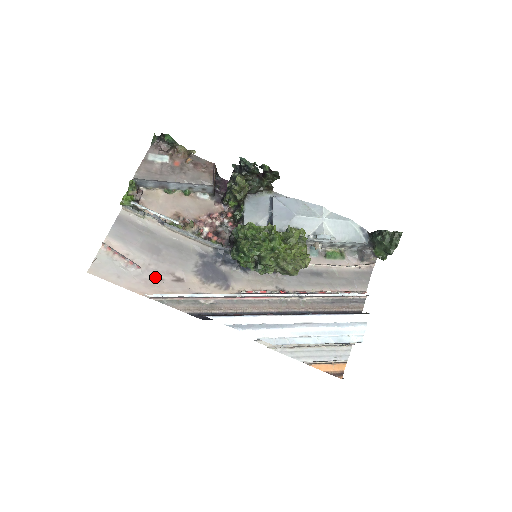
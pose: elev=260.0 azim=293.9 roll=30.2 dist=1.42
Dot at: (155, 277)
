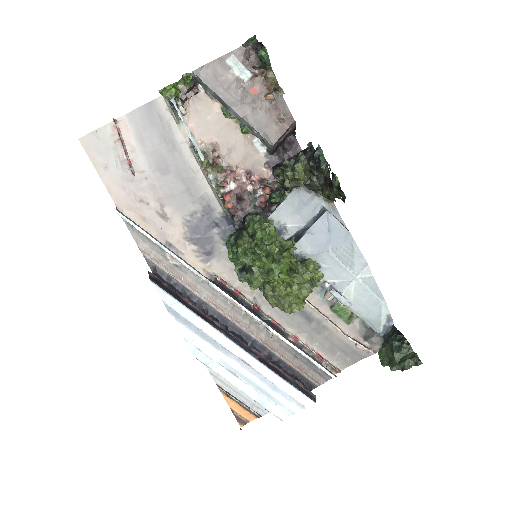
Dot at: (142, 195)
